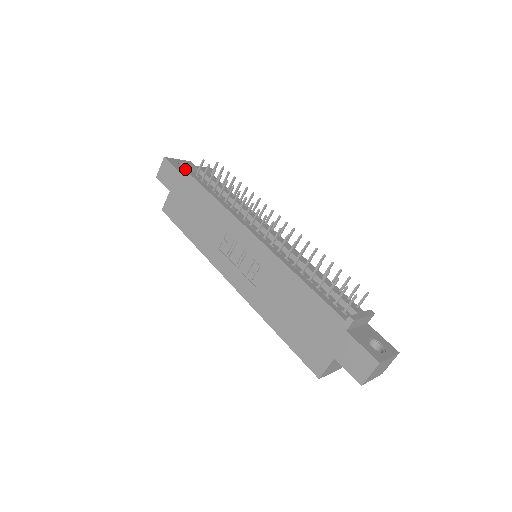
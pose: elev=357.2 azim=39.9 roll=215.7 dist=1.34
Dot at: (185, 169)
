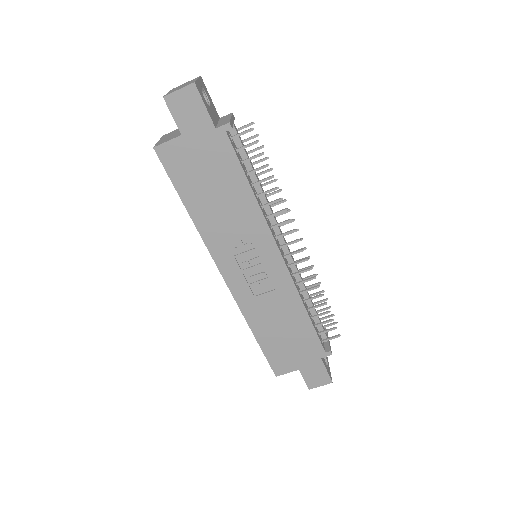
Dot at: (225, 128)
